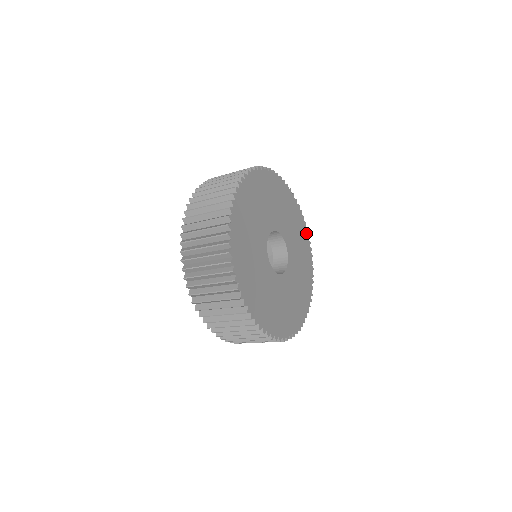
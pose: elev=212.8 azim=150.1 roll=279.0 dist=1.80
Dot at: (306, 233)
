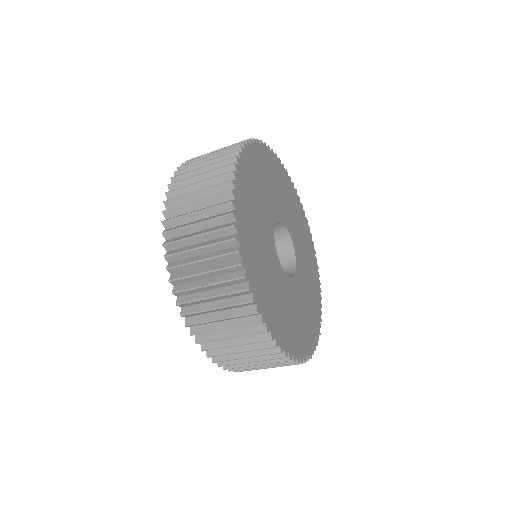
Dot at: (319, 299)
